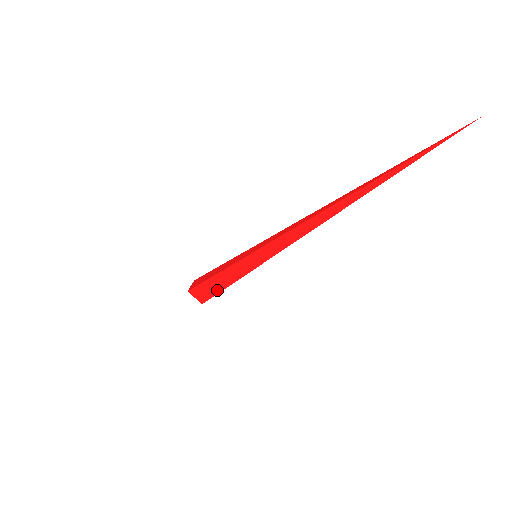
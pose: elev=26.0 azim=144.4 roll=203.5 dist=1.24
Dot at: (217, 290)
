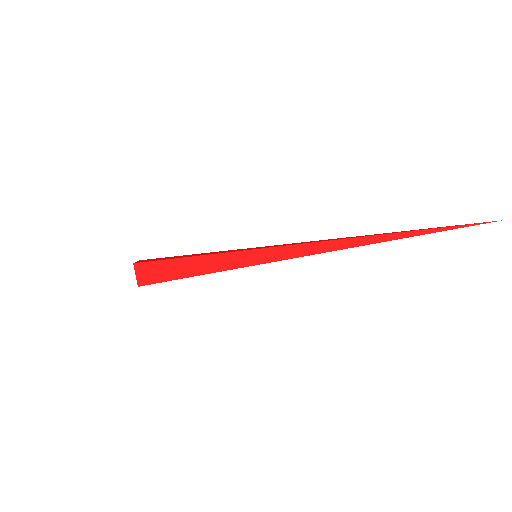
Dot at: (178, 275)
